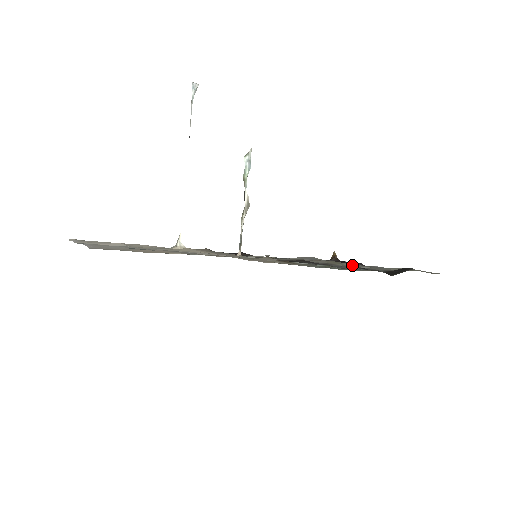
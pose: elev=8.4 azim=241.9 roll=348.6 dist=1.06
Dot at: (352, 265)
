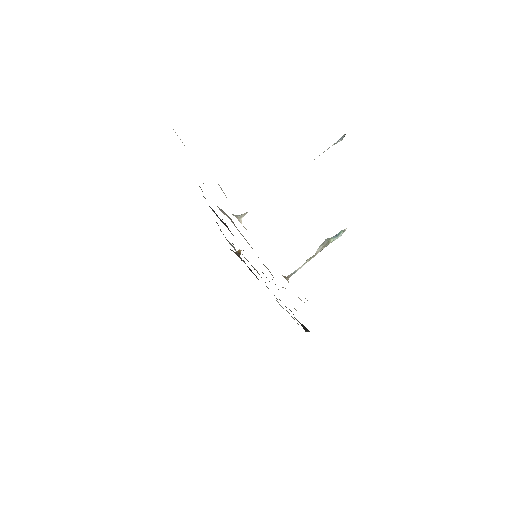
Dot at: occluded
